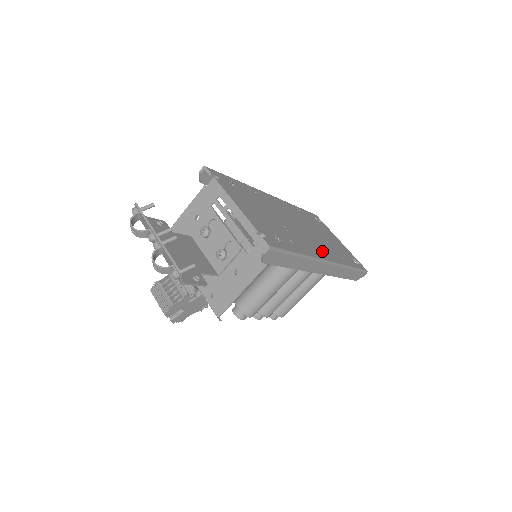
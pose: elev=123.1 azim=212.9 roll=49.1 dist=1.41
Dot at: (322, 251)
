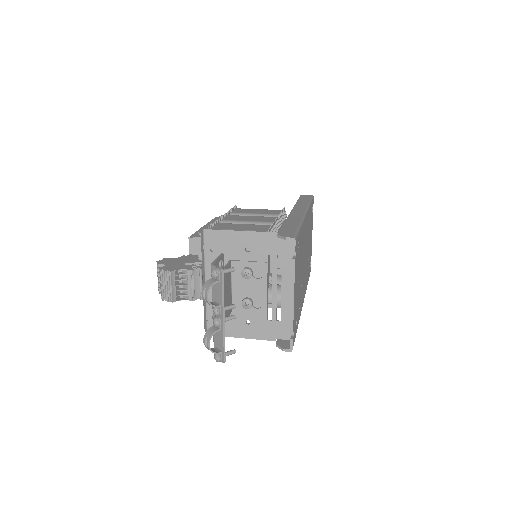
Dot at: occluded
